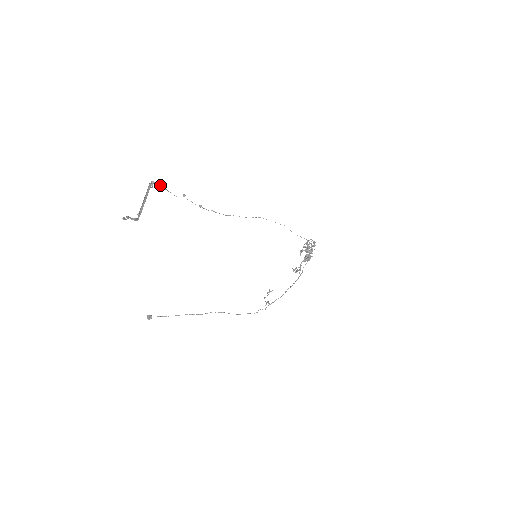
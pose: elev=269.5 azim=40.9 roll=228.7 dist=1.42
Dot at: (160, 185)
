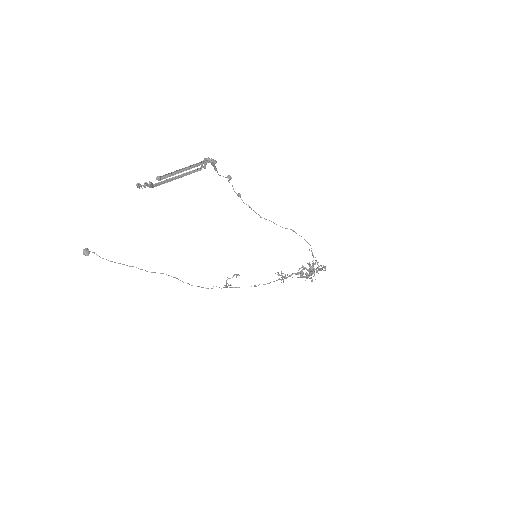
Dot at: (213, 162)
